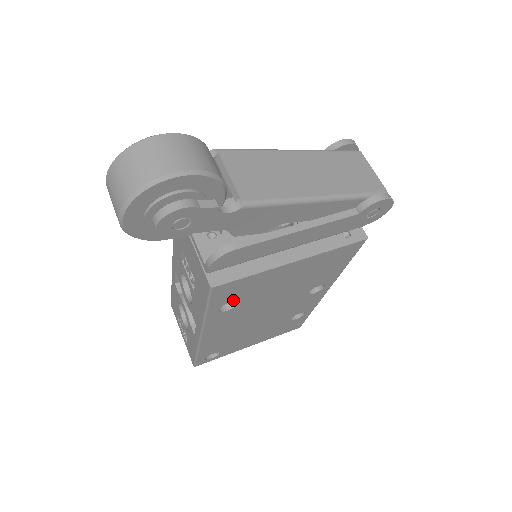
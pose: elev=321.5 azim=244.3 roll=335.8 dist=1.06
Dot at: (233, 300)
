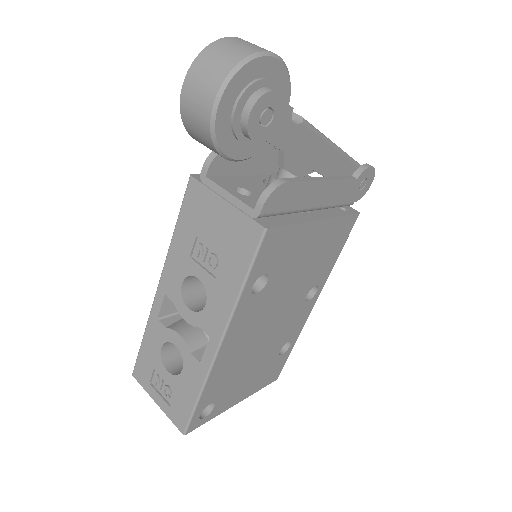
Dot at: (267, 271)
